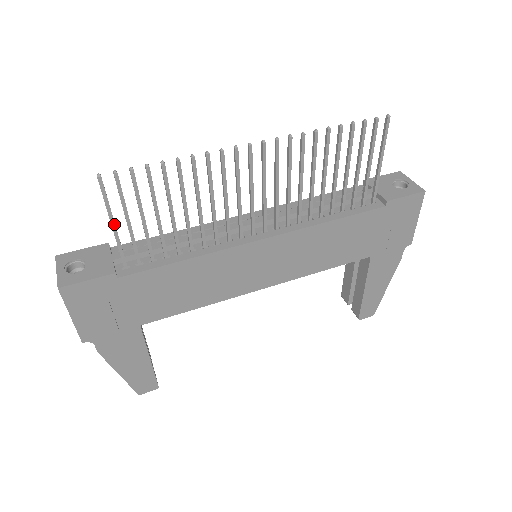
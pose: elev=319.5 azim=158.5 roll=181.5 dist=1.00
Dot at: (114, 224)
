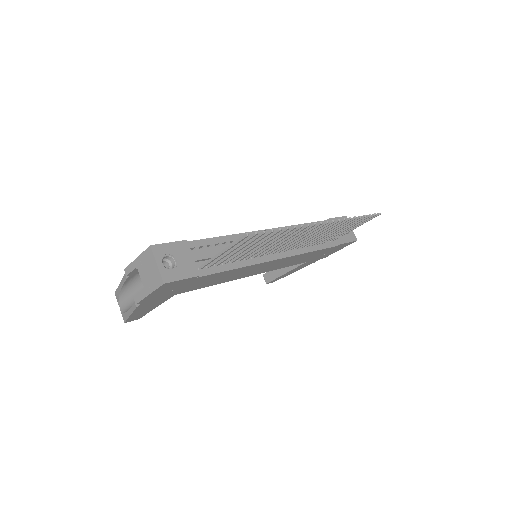
Dot at: occluded
